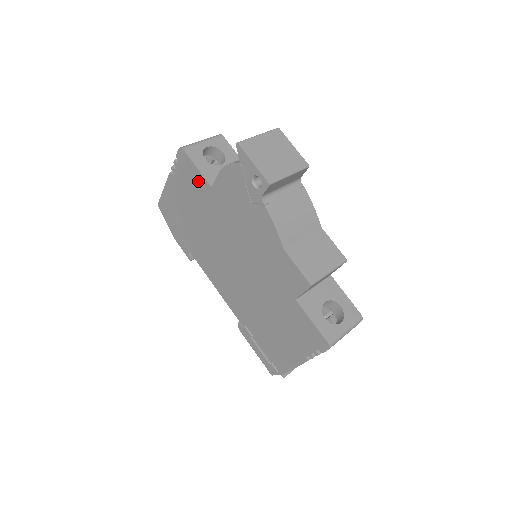
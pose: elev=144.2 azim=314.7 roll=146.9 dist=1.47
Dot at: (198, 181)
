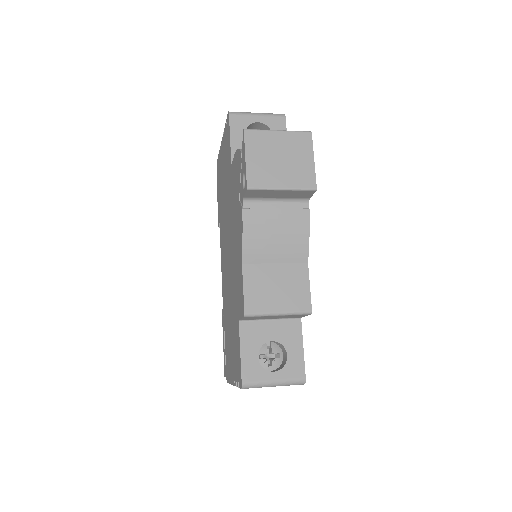
Dot at: (229, 153)
